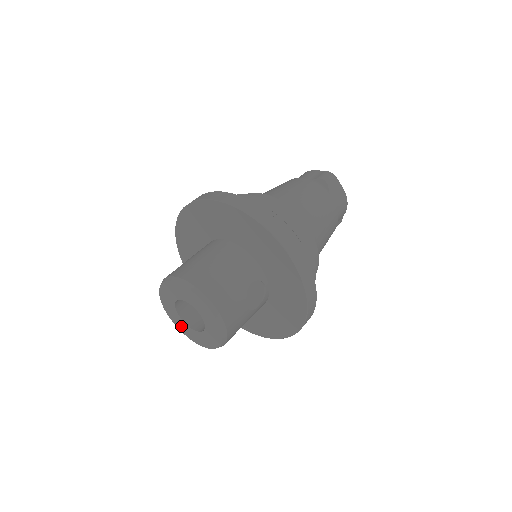
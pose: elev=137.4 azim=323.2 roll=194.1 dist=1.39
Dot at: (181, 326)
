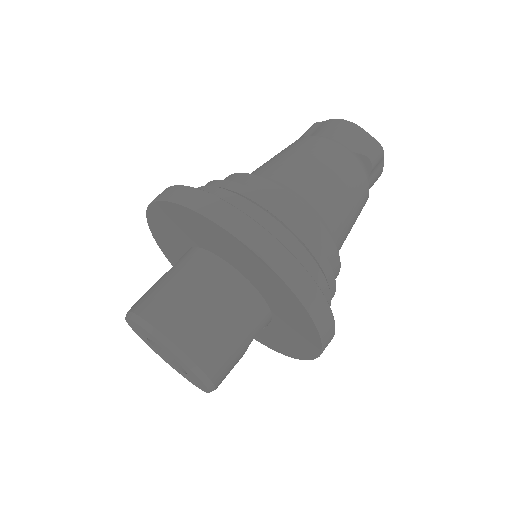
Dot at: (145, 341)
